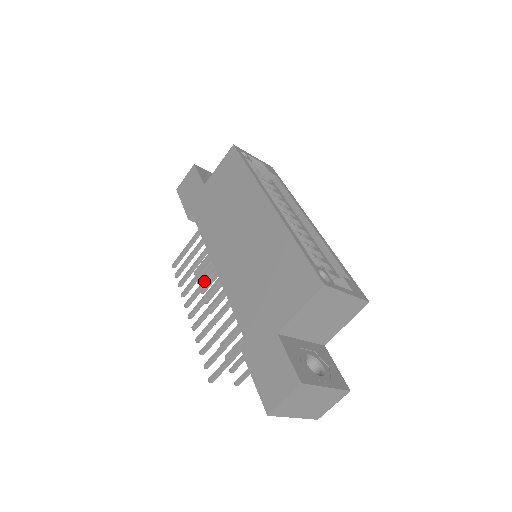
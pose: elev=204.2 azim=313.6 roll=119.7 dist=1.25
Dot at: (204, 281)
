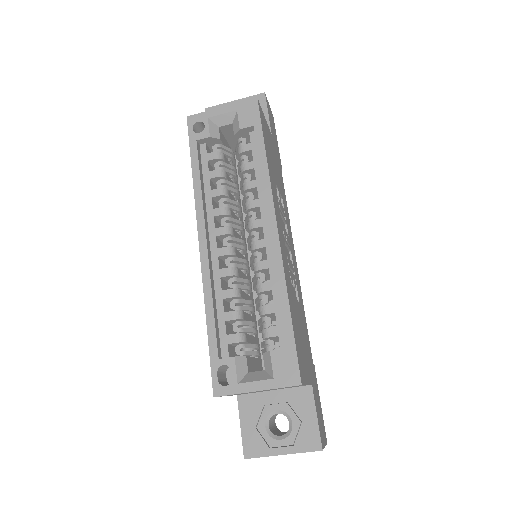
Dot at: occluded
